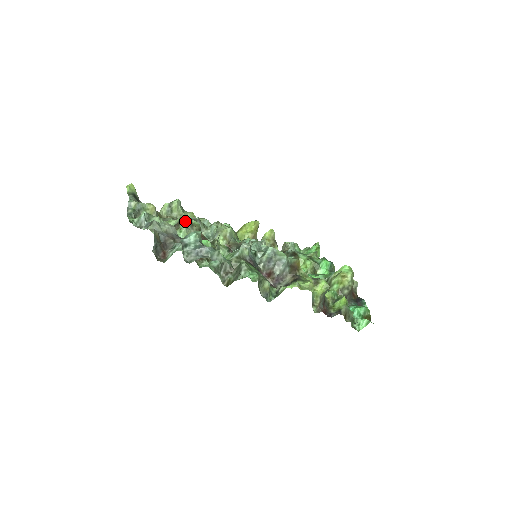
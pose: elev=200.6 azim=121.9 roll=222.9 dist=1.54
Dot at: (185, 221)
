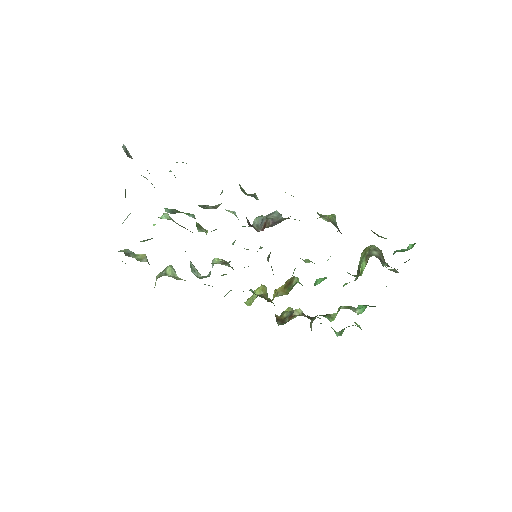
Dot at: occluded
